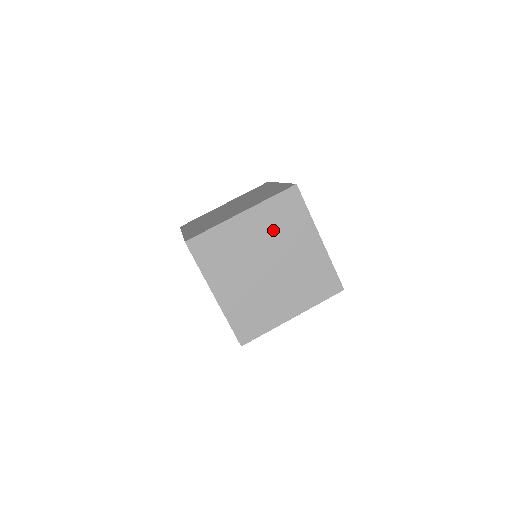
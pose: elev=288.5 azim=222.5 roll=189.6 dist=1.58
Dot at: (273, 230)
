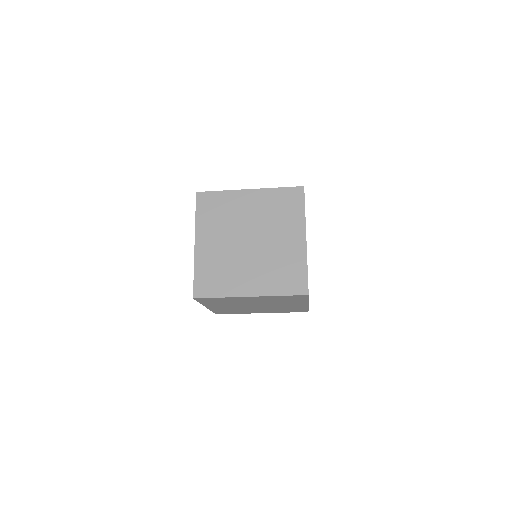
Dot at: (222, 225)
